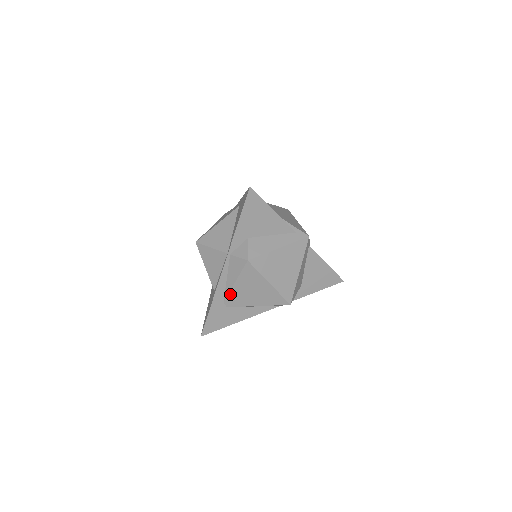
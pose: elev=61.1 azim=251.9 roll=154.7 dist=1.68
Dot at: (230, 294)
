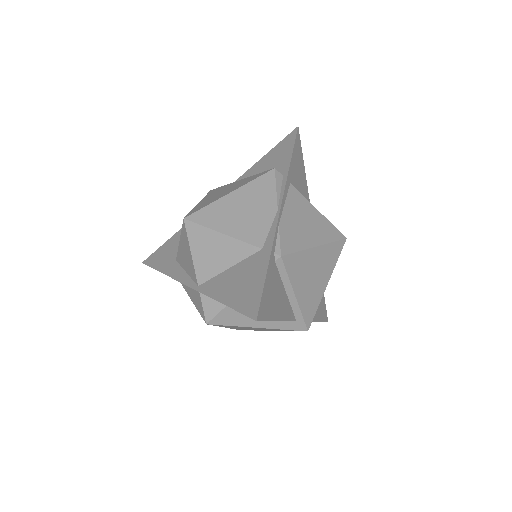
Dot at: (184, 287)
